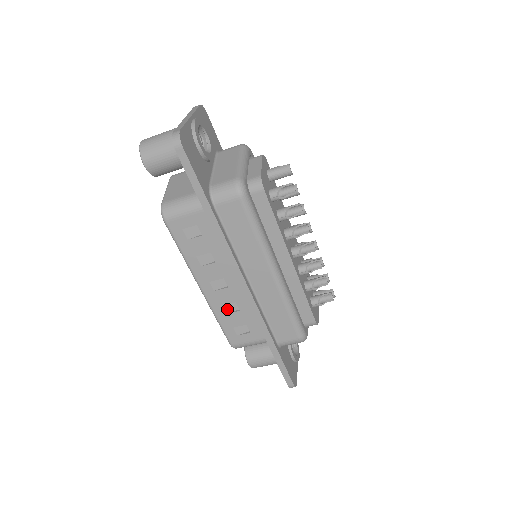
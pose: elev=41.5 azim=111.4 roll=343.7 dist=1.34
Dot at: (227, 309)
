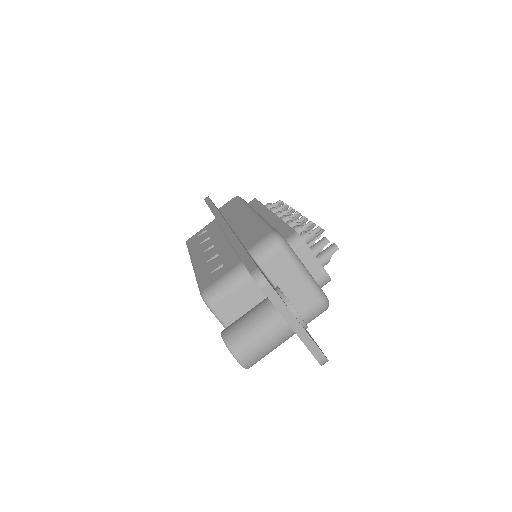
Dot at: (209, 264)
